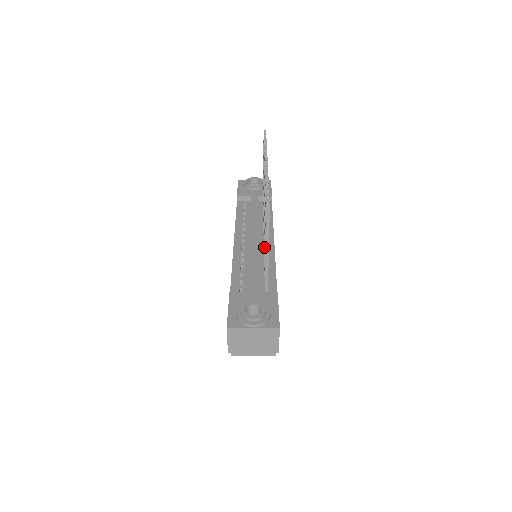
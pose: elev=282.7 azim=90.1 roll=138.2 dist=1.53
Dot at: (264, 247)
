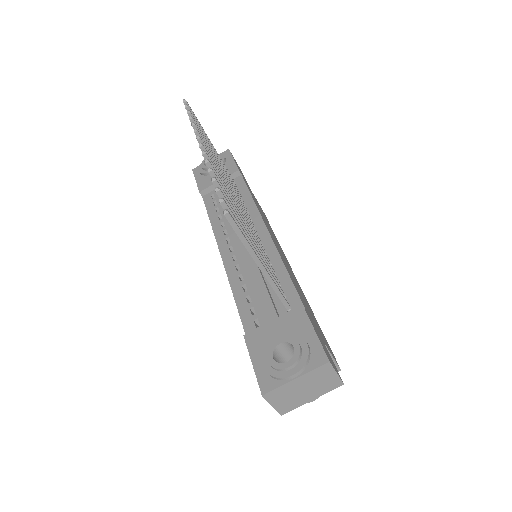
Dot at: occluded
